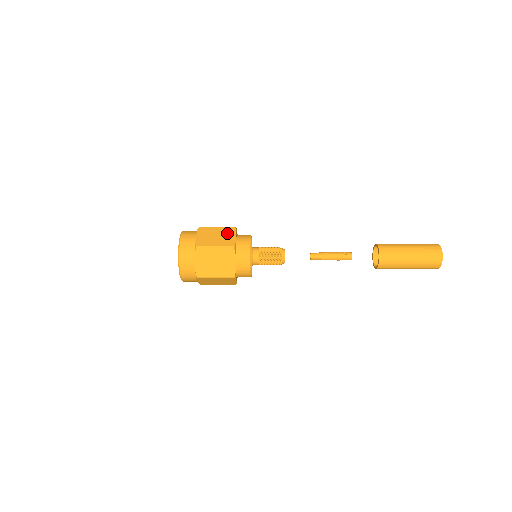
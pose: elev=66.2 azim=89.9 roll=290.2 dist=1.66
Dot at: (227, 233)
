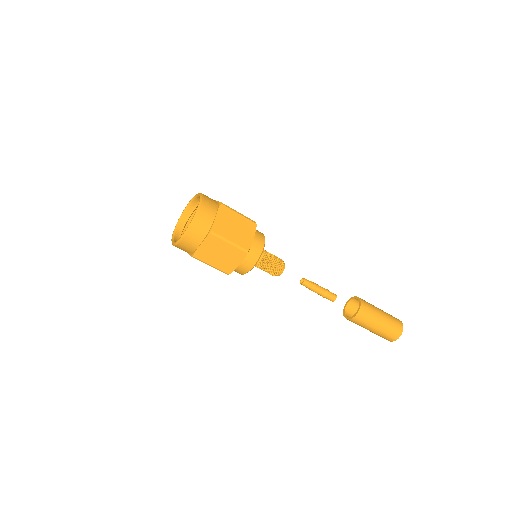
Dot at: occluded
